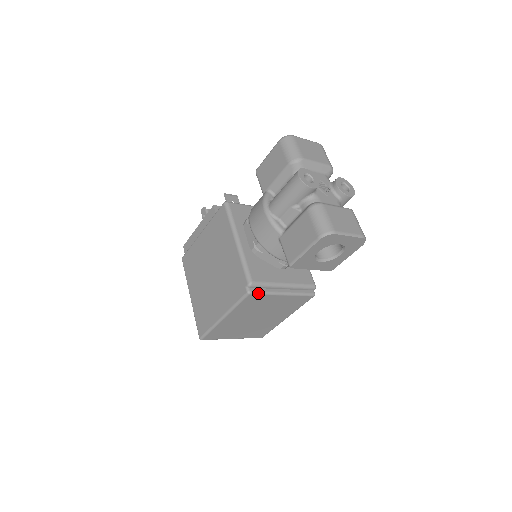
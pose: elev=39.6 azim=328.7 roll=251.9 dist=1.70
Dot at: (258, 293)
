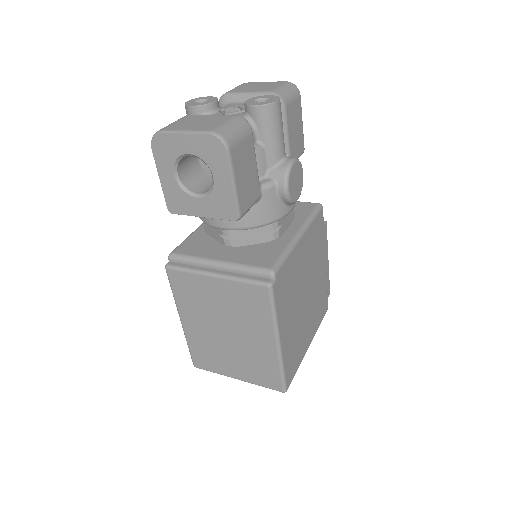
Dot at: (177, 268)
